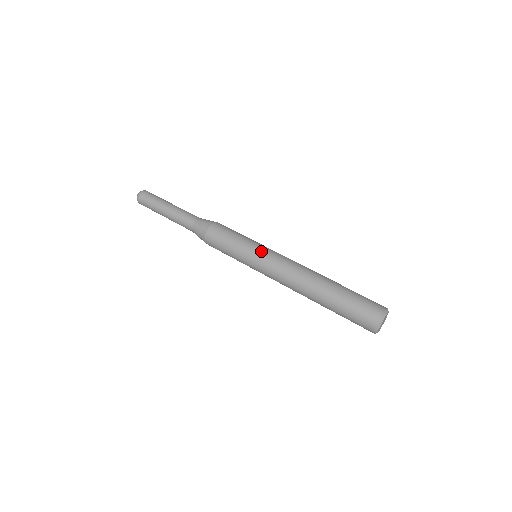
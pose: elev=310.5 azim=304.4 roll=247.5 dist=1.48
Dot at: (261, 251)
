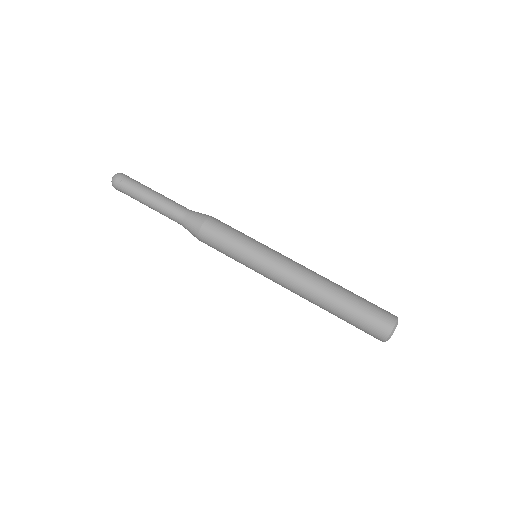
Dot at: (261, 257)
